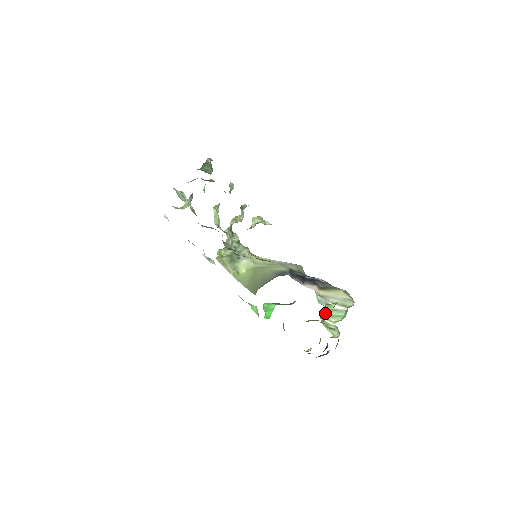
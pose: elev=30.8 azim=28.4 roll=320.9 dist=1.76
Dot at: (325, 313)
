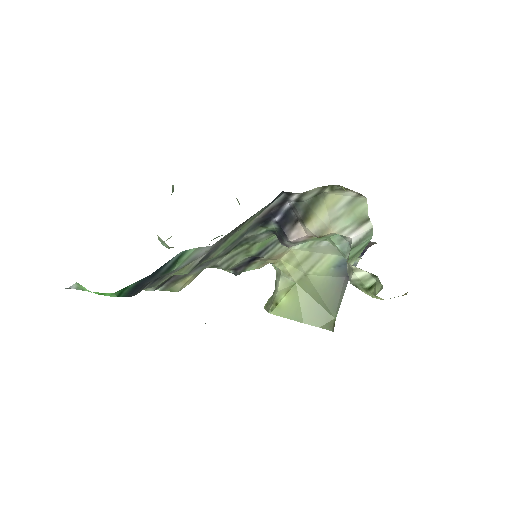
Dot at: occluded
